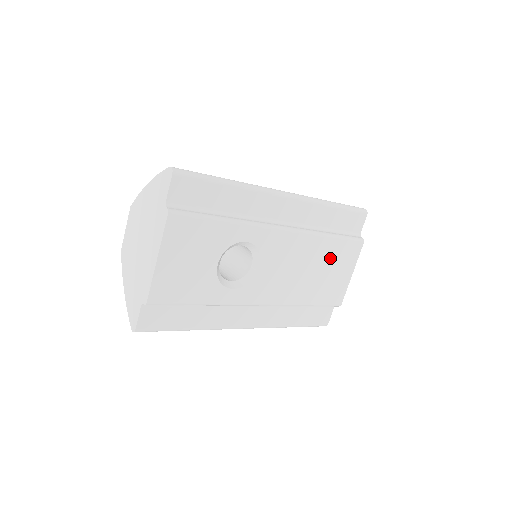
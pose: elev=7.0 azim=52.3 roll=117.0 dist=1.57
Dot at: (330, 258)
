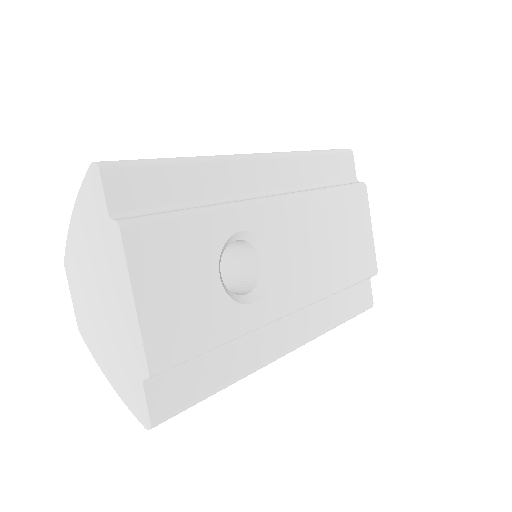
Dot at: (342, 218)
